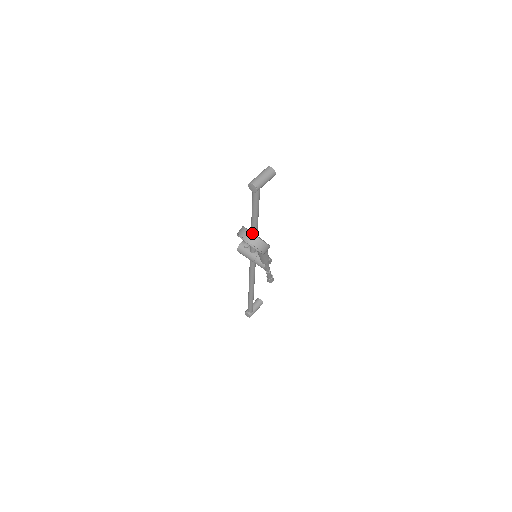
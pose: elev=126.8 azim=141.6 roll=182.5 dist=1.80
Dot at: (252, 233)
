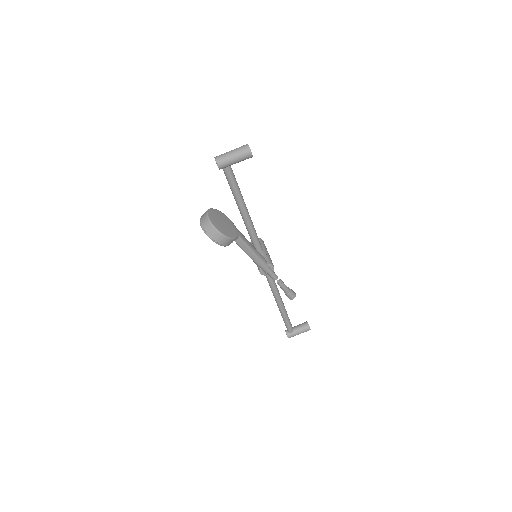
Dot at: (207, 215)
